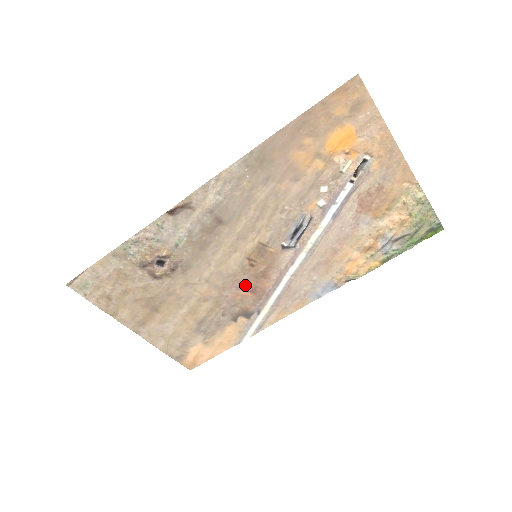
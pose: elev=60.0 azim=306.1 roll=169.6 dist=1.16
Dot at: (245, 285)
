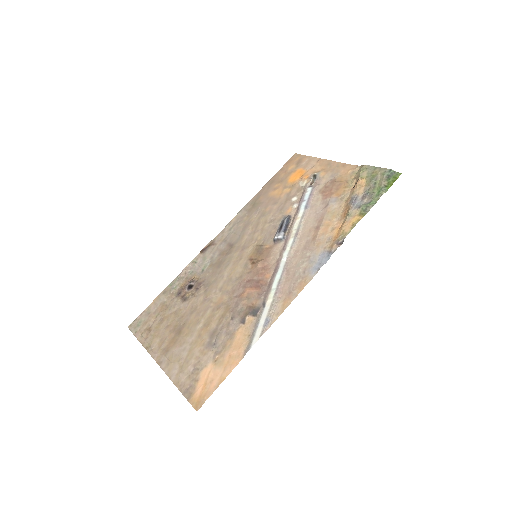
Dot at: (250, 282)
